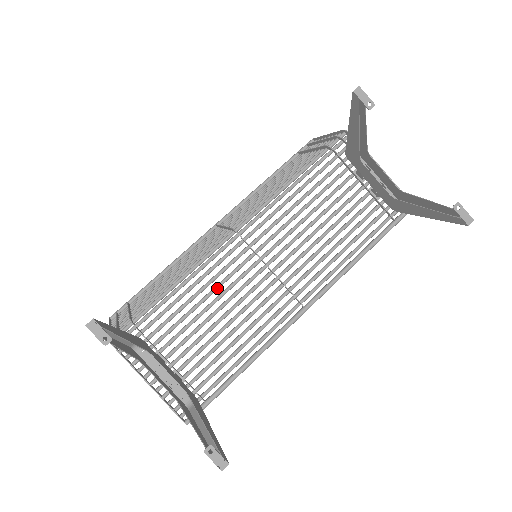
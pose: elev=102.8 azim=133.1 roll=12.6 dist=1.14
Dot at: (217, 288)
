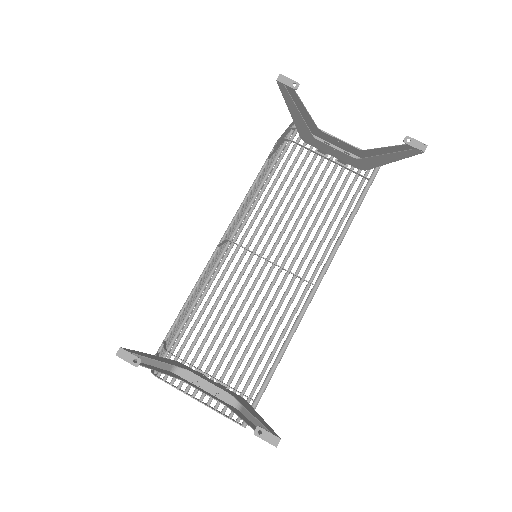
Dot at: (230, 295)
